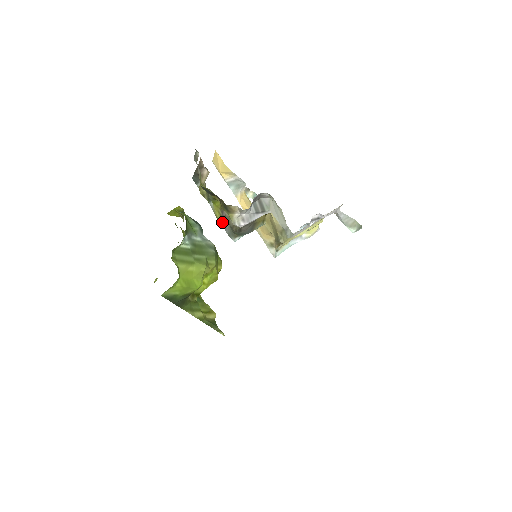
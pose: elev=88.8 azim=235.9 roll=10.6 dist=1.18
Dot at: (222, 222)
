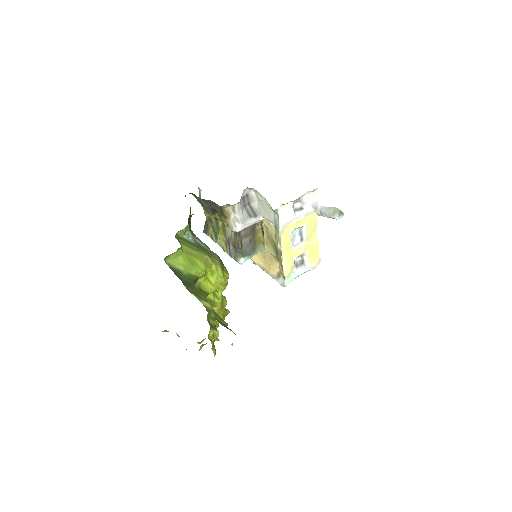
Dot at: (228, 249)
